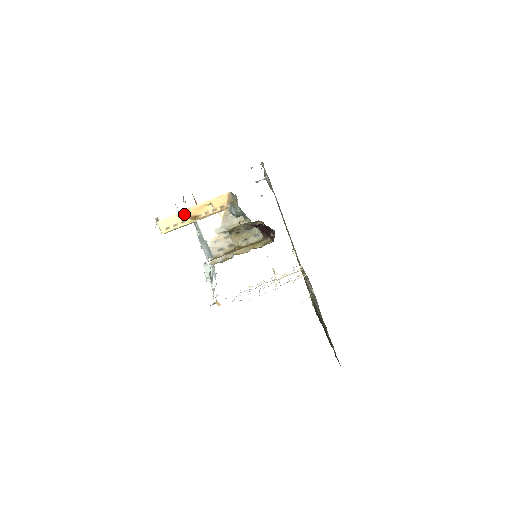
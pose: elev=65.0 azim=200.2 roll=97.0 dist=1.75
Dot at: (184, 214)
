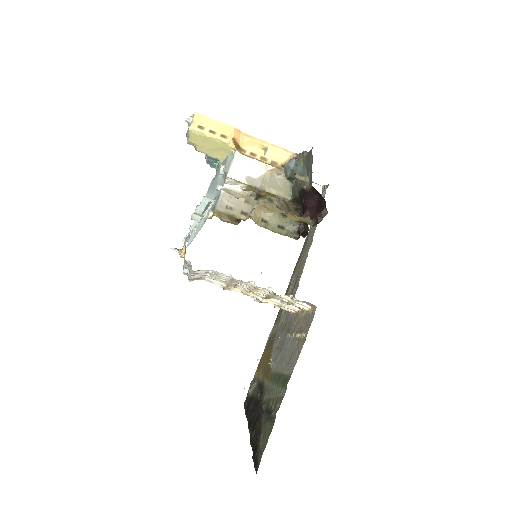
Dot at: (232, 130)
